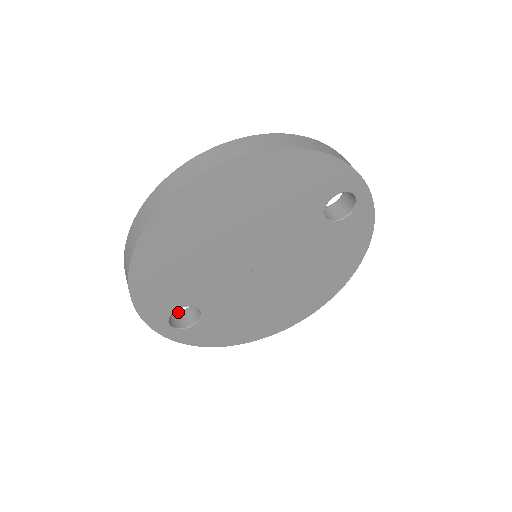
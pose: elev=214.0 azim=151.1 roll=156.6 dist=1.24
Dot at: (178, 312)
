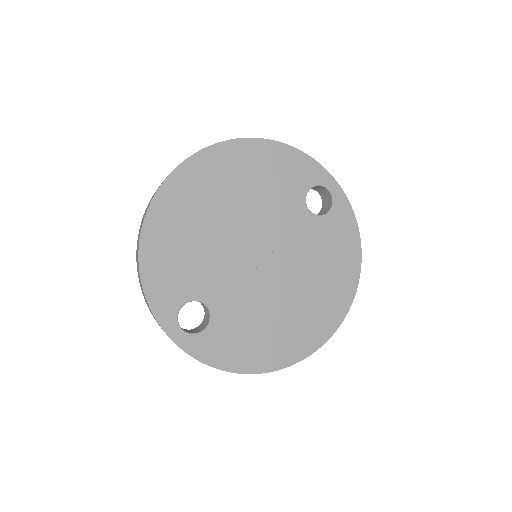
Dot at: (189, 330)
